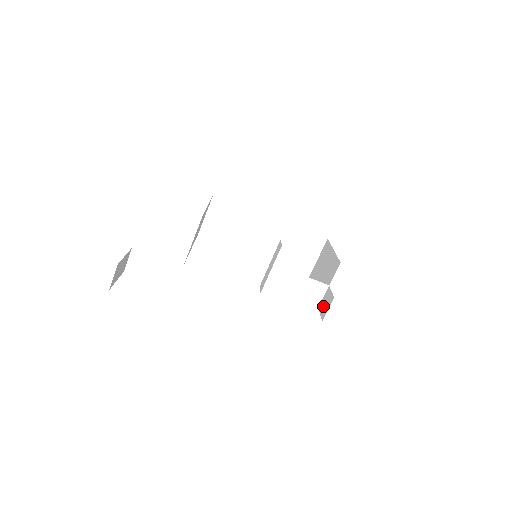
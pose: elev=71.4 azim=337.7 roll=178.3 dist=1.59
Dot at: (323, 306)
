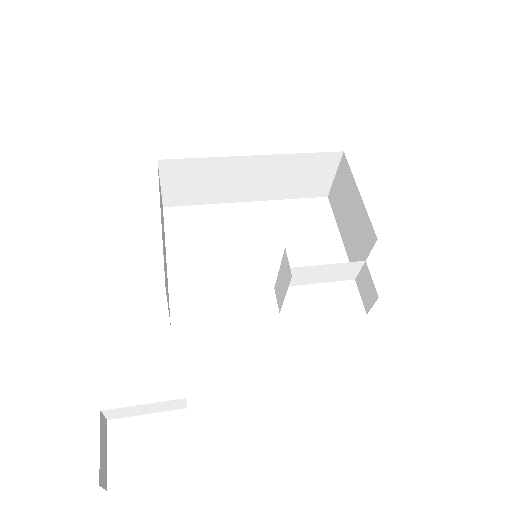
Dot at: (363, 289)
